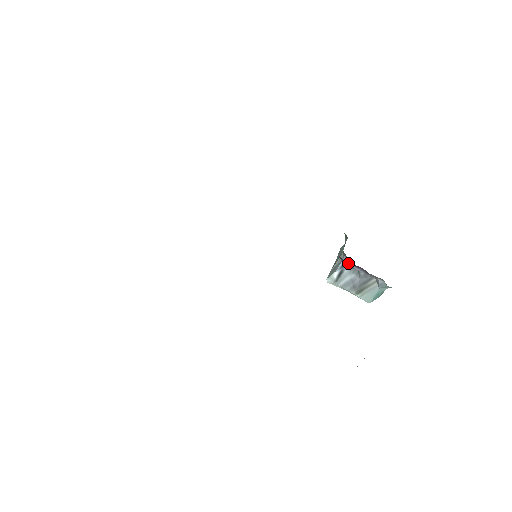
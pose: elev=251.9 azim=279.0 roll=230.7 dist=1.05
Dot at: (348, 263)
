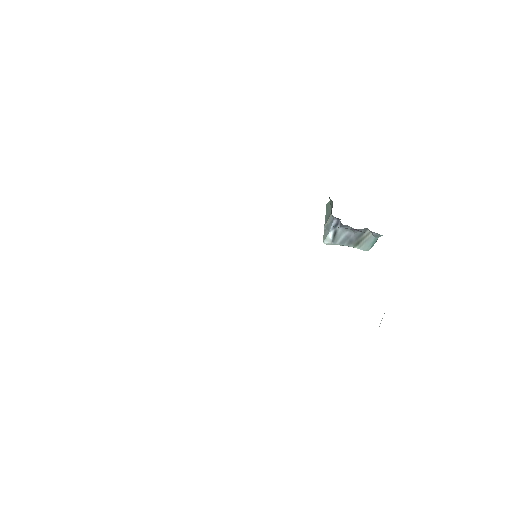
Dot at: occluded
